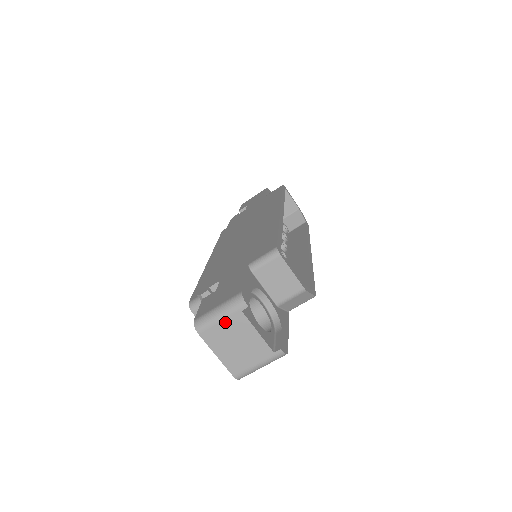
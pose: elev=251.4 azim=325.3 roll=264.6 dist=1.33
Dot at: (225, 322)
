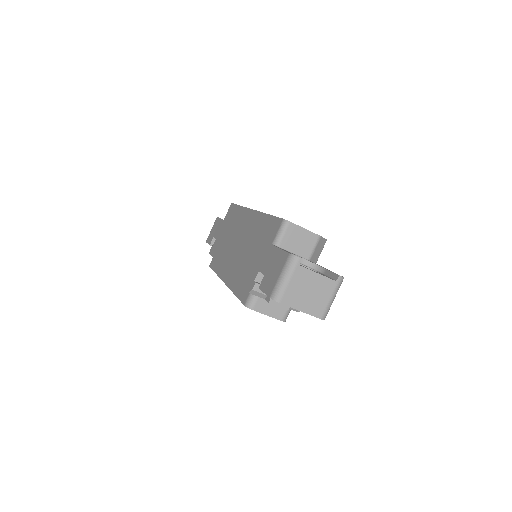
Dot at: (293, 281)
